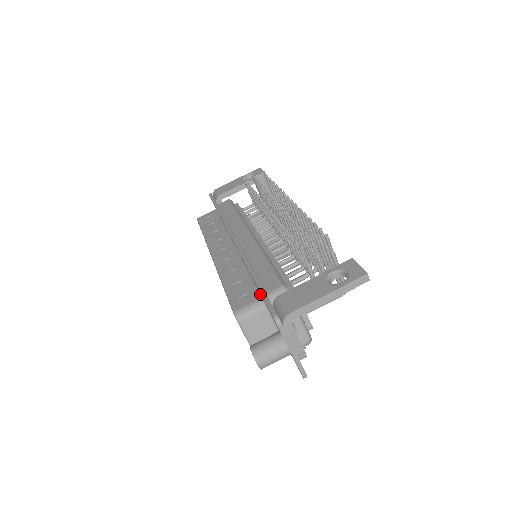
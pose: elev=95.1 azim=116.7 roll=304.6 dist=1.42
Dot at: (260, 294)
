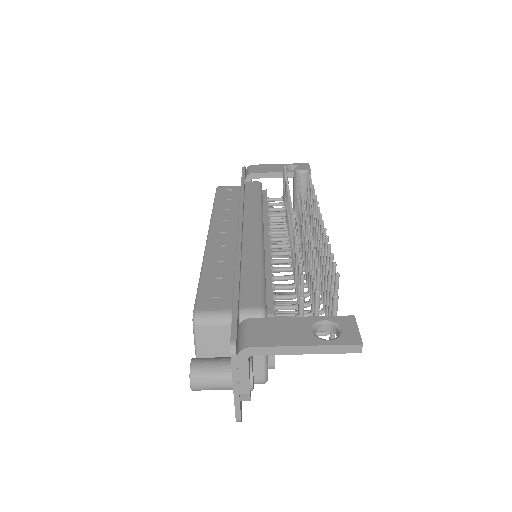
Dot at: occluded
